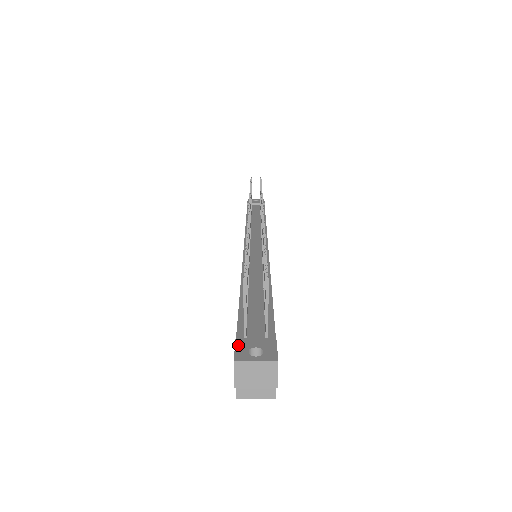
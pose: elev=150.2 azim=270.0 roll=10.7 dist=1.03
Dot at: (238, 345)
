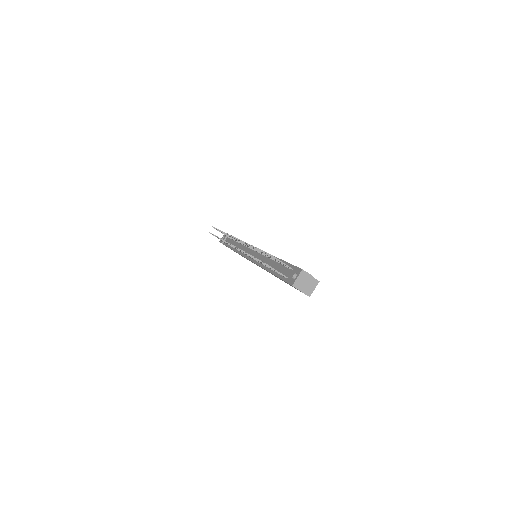
Dot at: (288, 282)
